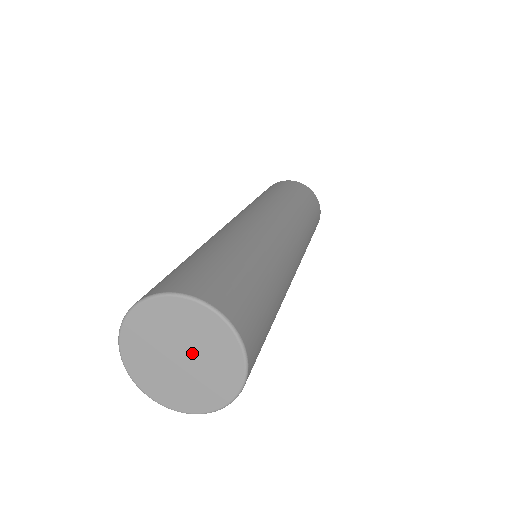
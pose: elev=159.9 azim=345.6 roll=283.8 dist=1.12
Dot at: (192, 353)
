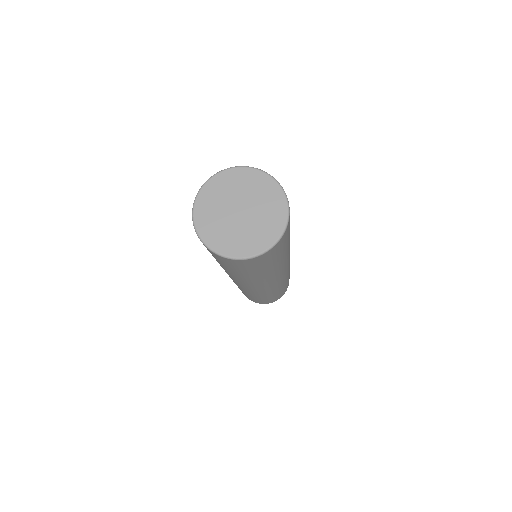
Dot at: (250, 209)
